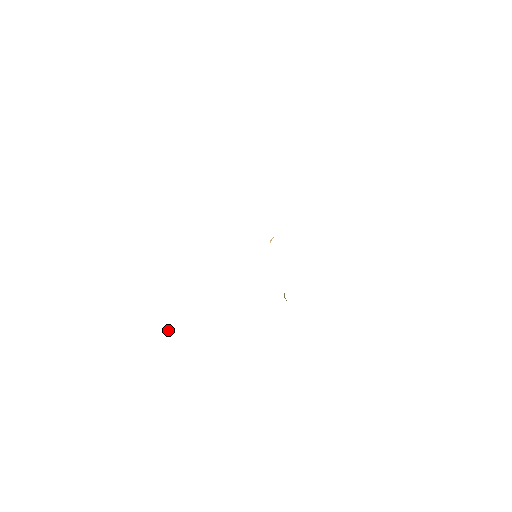
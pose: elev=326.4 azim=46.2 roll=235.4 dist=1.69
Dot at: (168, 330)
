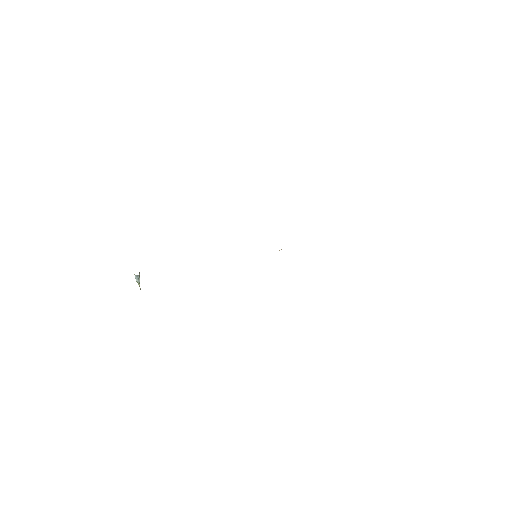
Dot at: (135, 277)
